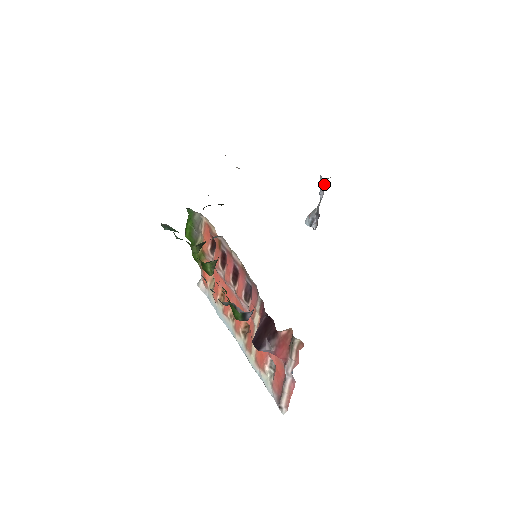
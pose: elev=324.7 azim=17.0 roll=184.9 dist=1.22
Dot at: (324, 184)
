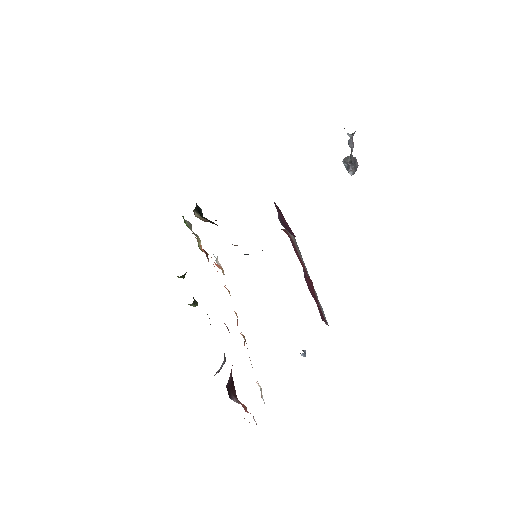
Dot at: (351, 137)
